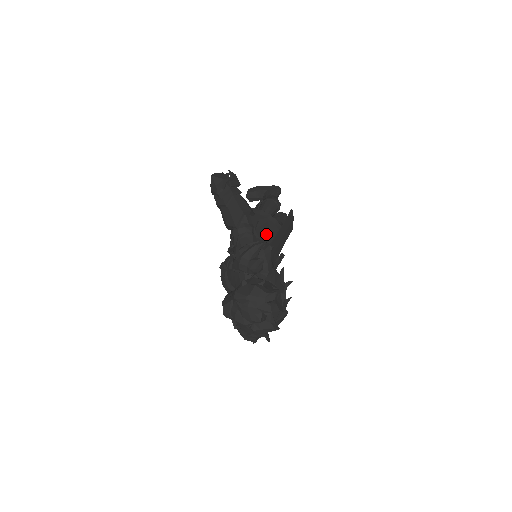
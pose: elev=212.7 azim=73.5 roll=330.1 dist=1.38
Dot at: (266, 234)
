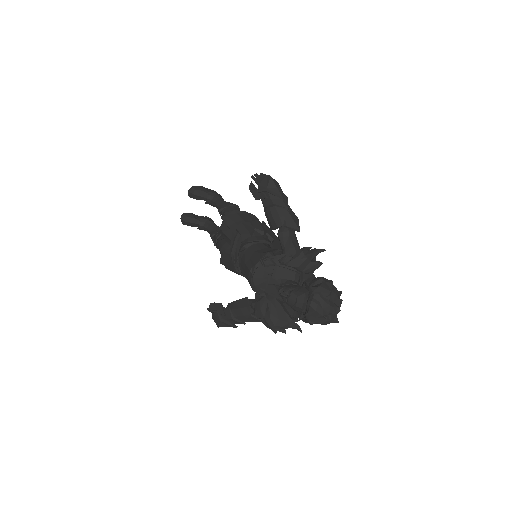
Dot at: (273, 239)
